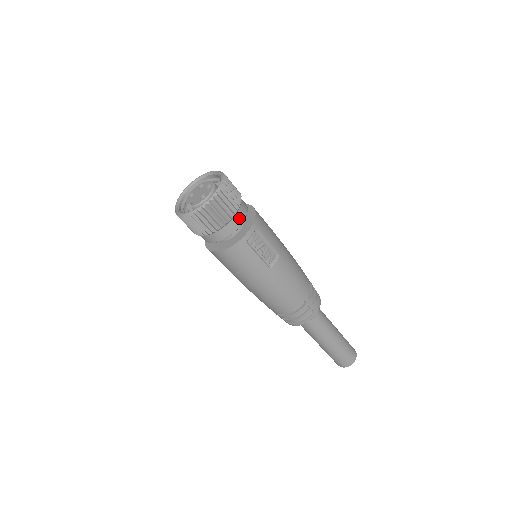
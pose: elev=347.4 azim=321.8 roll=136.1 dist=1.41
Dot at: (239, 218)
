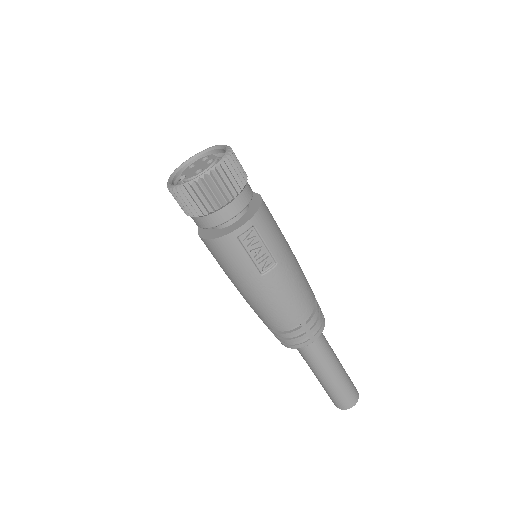
Dot at: (234, 207)
